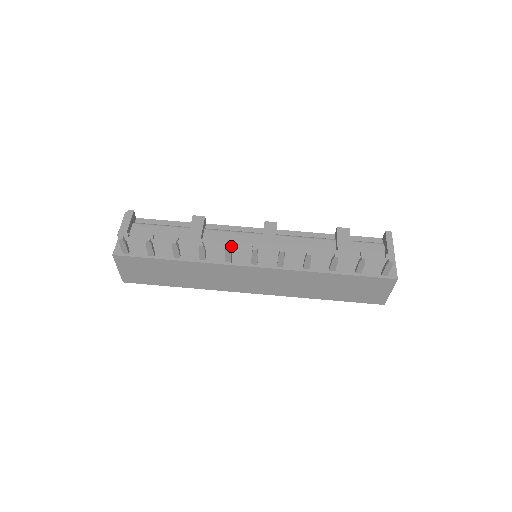
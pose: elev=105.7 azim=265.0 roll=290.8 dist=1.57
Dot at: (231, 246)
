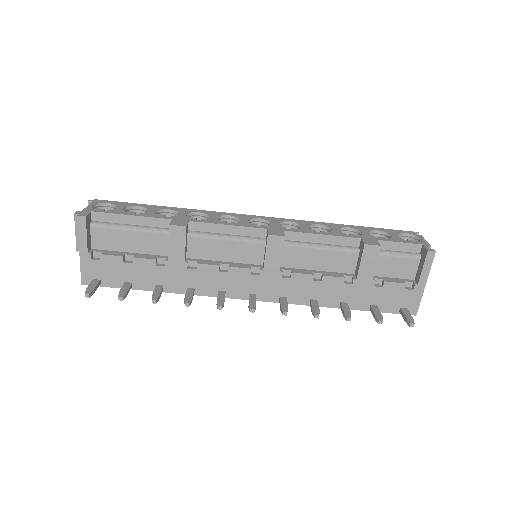
Dot at: (224, 273)
